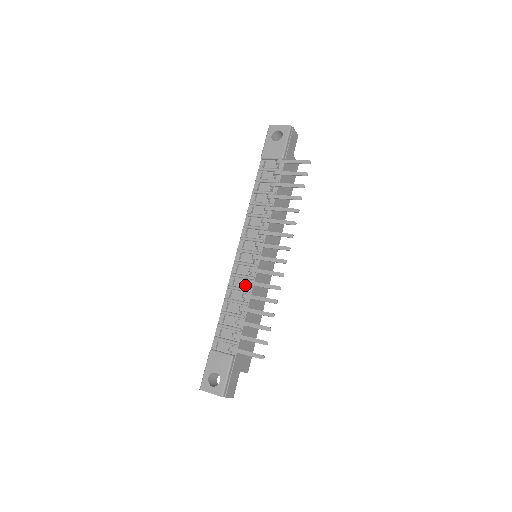
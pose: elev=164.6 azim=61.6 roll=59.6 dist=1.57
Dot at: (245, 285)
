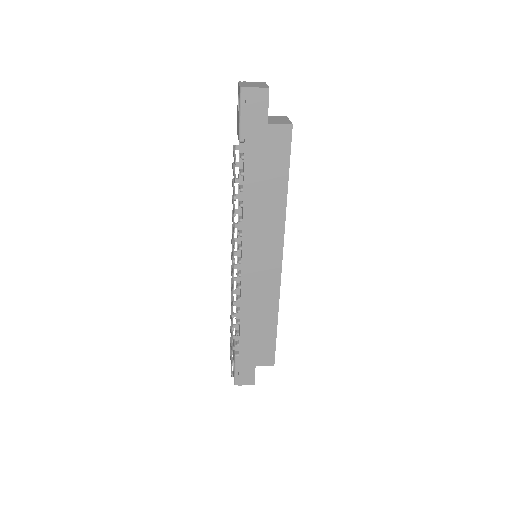
Dot at: occluded
